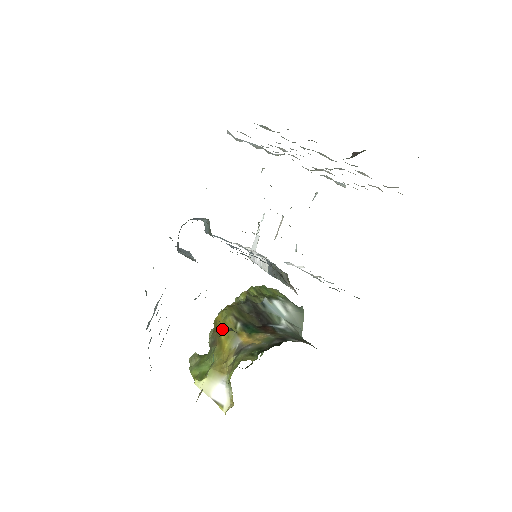
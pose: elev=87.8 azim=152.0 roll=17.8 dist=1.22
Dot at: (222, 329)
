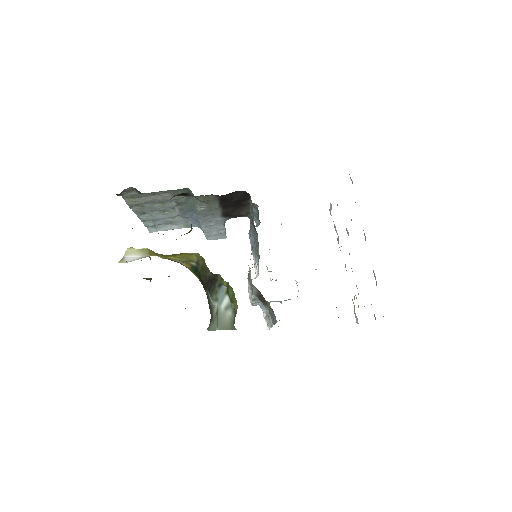
Dot at: (183, 254)
